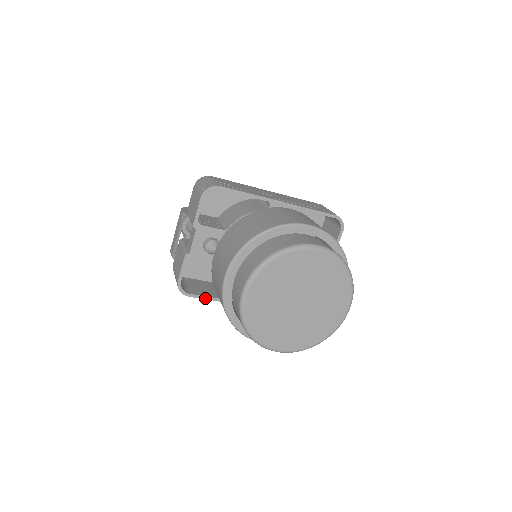
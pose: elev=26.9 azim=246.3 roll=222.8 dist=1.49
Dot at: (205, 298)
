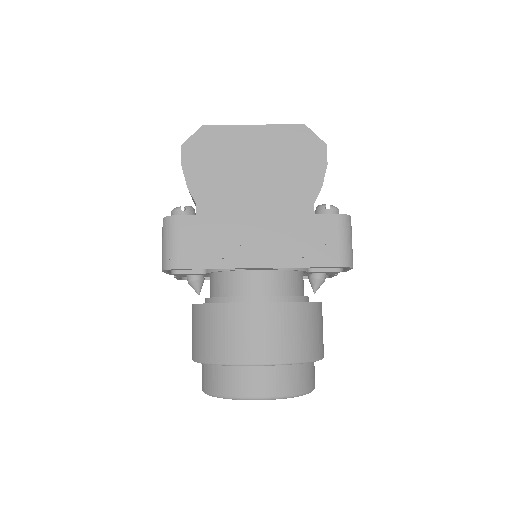
Dot at: occluded
